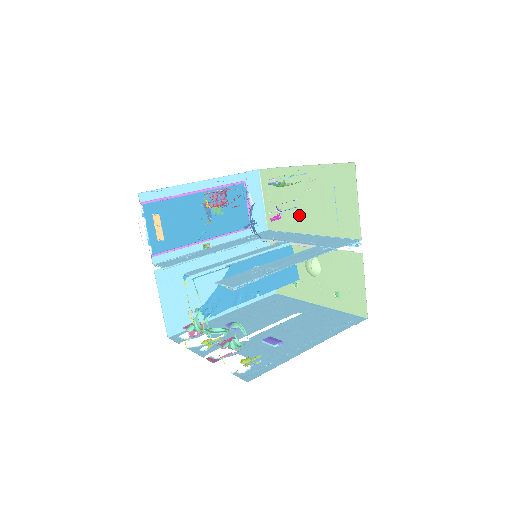
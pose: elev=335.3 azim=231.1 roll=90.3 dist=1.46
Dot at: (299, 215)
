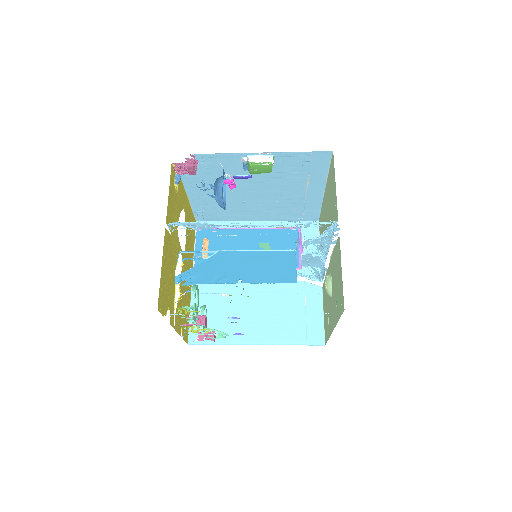
Dot at: occluded
